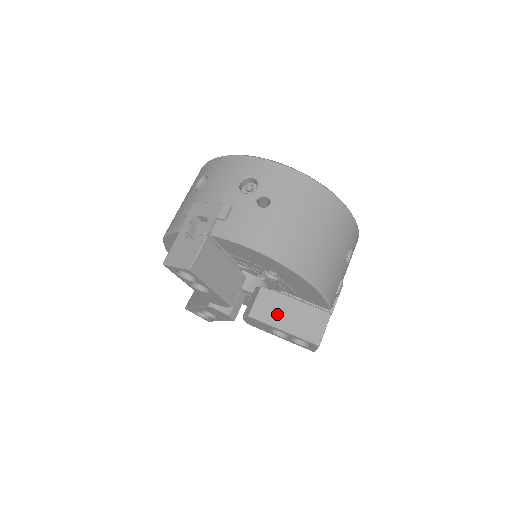
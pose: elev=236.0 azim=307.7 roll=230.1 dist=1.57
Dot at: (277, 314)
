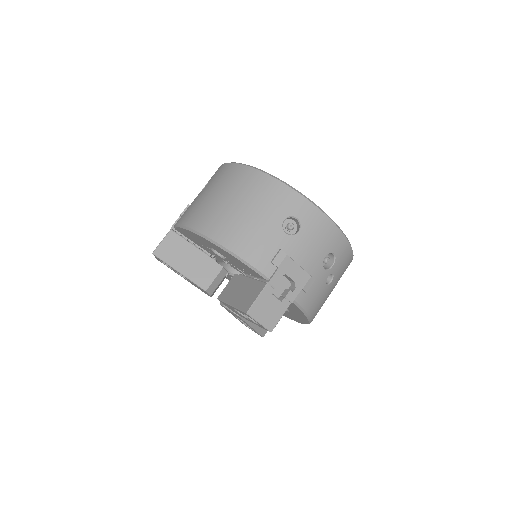
Dot at: occluded
